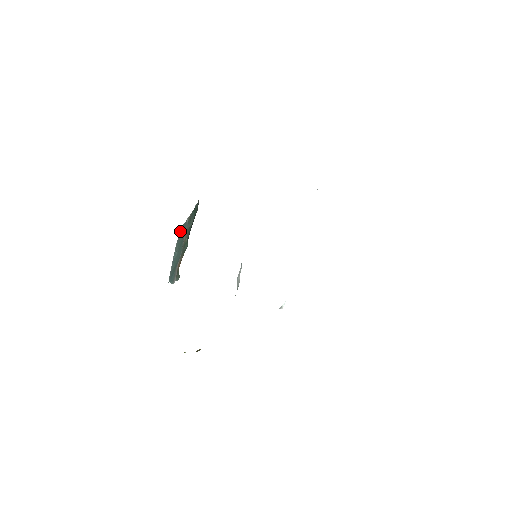
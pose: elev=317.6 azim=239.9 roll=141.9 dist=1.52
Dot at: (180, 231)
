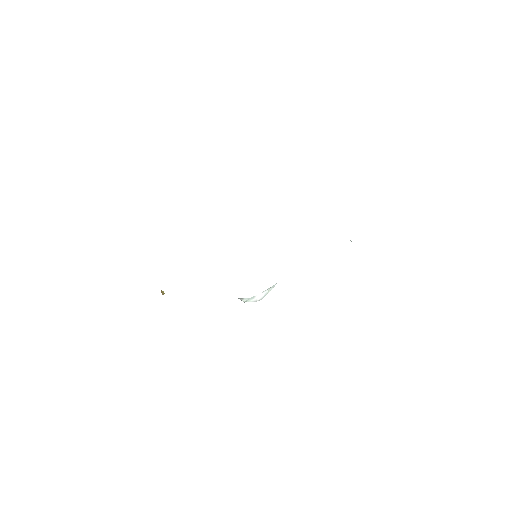
Dot at: occluded
